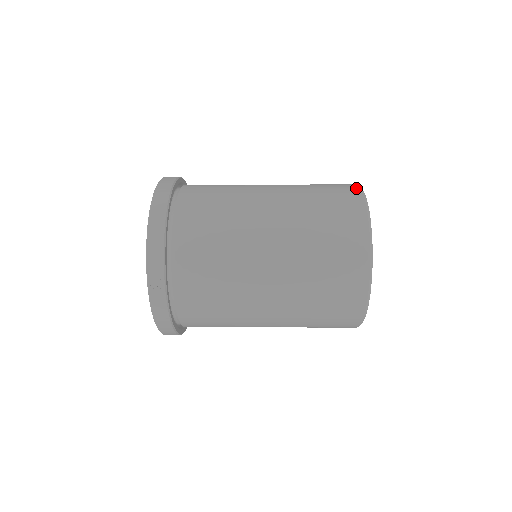
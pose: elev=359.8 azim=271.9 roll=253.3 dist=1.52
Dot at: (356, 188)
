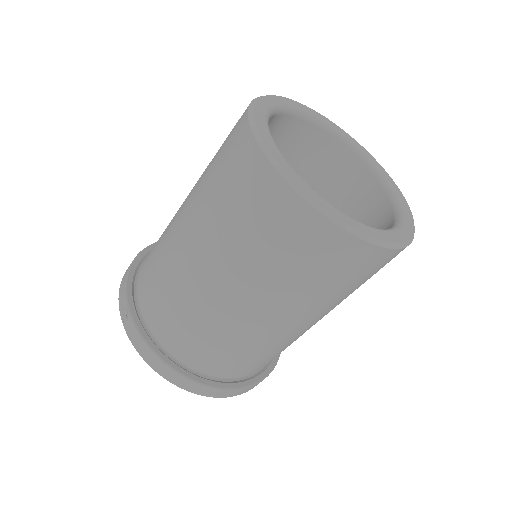
Dot at: occluded
